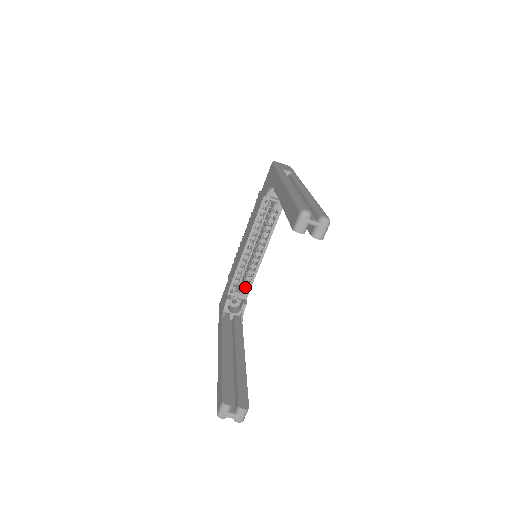
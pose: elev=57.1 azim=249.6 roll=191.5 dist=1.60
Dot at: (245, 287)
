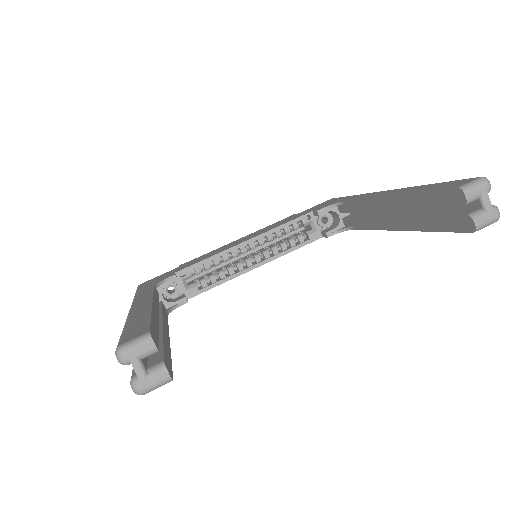
Dot at: (198, 285)
